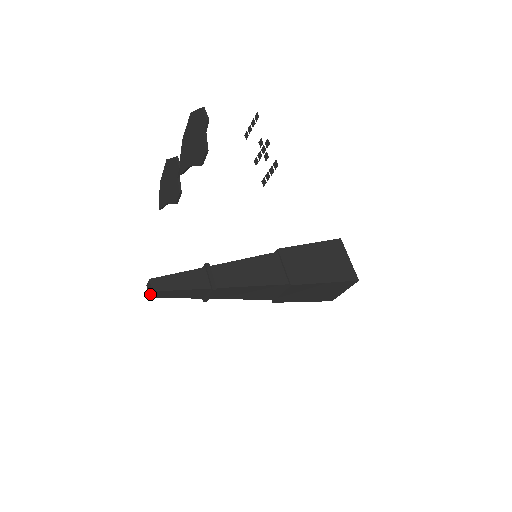
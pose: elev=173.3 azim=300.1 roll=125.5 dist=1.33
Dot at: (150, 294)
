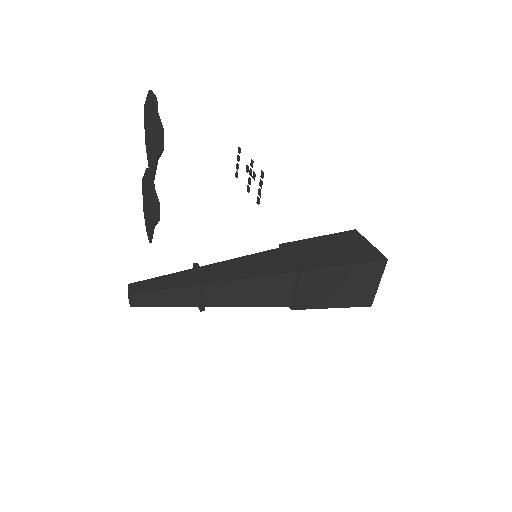
Dot at: (130, 300)
